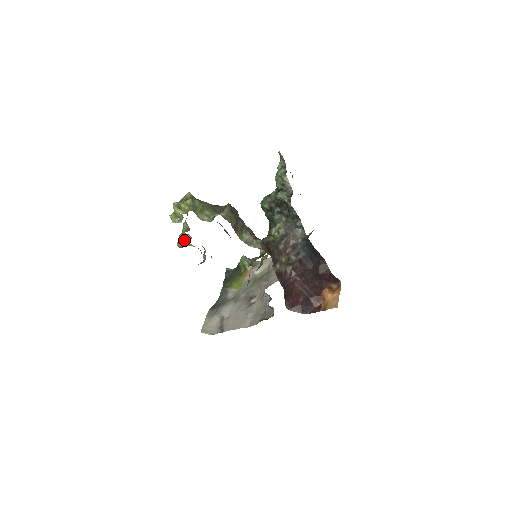
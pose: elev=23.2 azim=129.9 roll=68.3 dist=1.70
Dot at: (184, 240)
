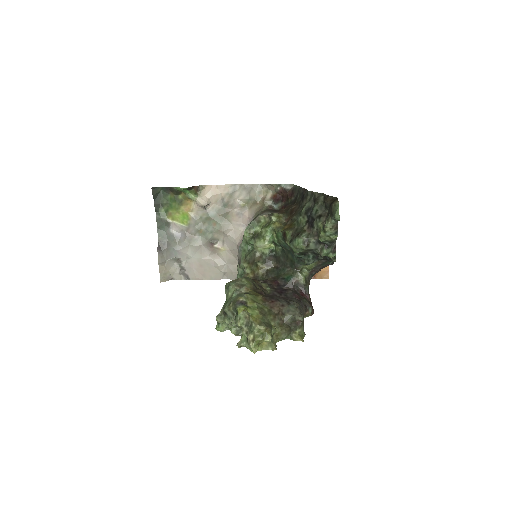
Dot at: (229, 329)
